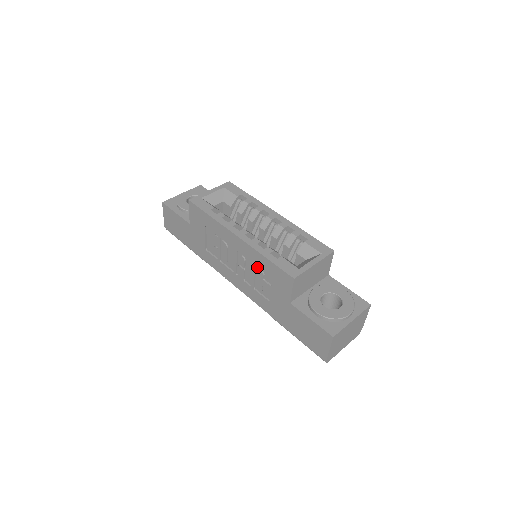
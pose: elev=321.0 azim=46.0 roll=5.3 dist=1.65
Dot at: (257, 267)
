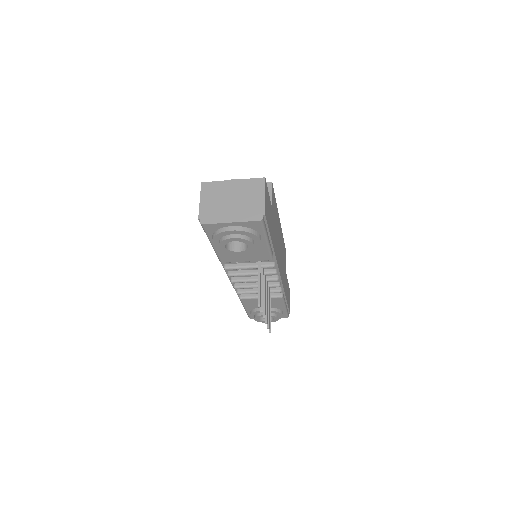
Dot at: occluded
